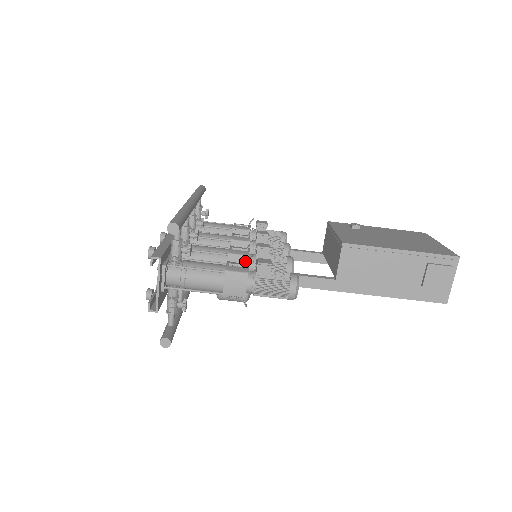
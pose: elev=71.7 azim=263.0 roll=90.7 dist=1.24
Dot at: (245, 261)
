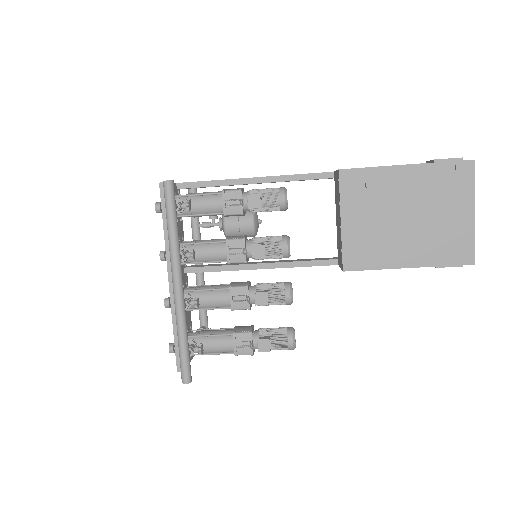
Dot at: occluded
